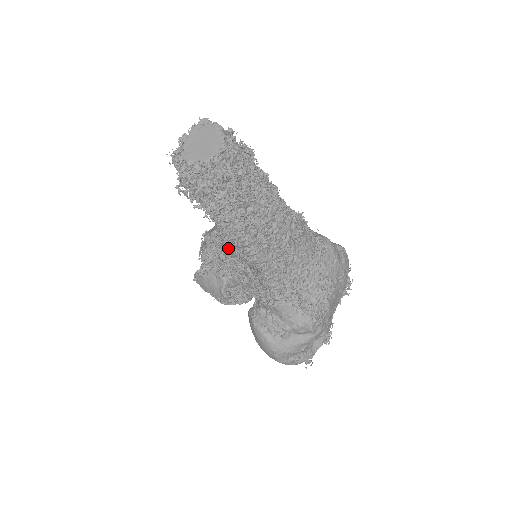
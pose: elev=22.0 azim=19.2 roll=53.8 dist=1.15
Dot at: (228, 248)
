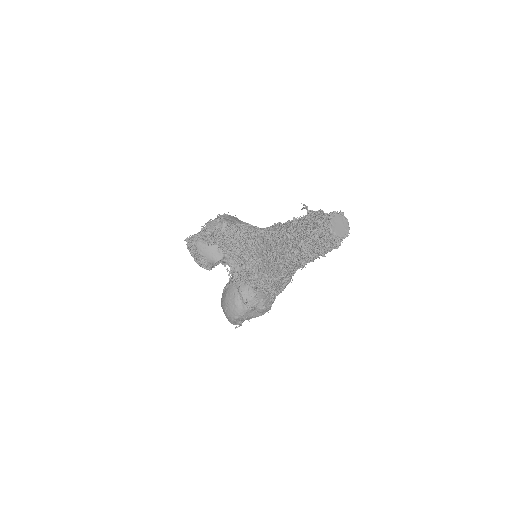
Dot at: (251, 245)
